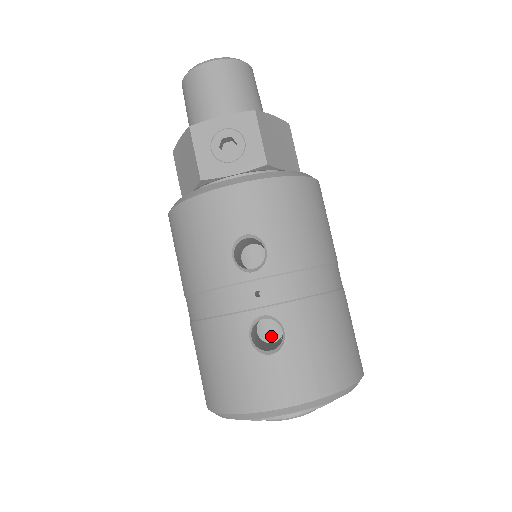
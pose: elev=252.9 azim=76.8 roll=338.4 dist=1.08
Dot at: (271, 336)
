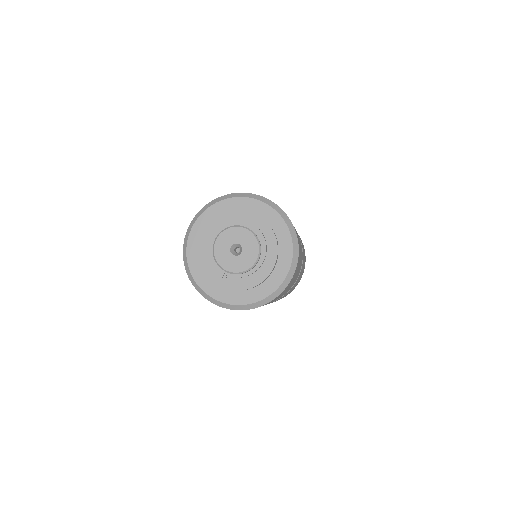
Dot at: occluded
